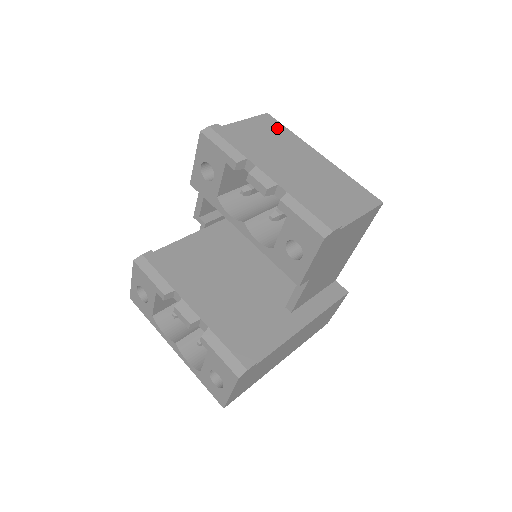
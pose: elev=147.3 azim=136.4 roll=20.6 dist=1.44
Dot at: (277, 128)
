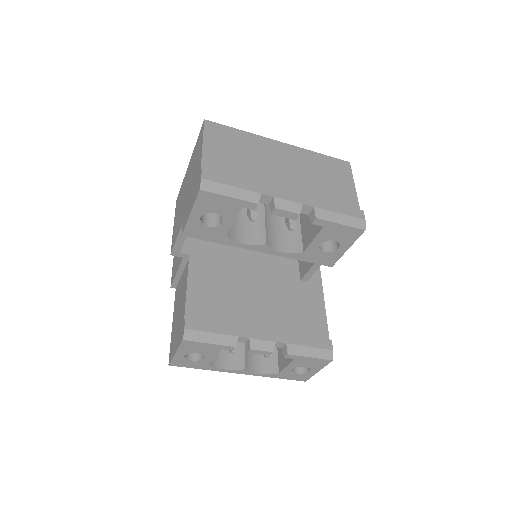
Dot at: (230, 134)
